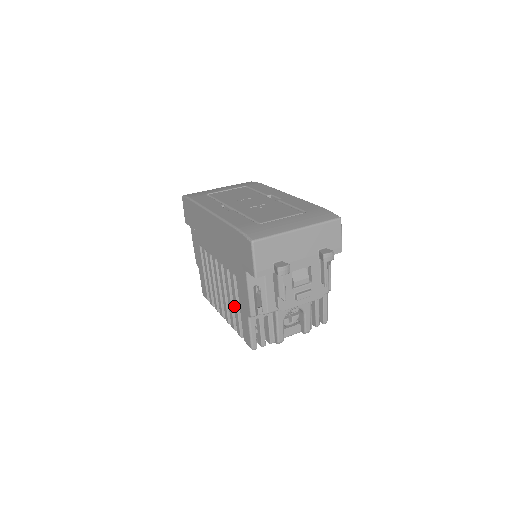
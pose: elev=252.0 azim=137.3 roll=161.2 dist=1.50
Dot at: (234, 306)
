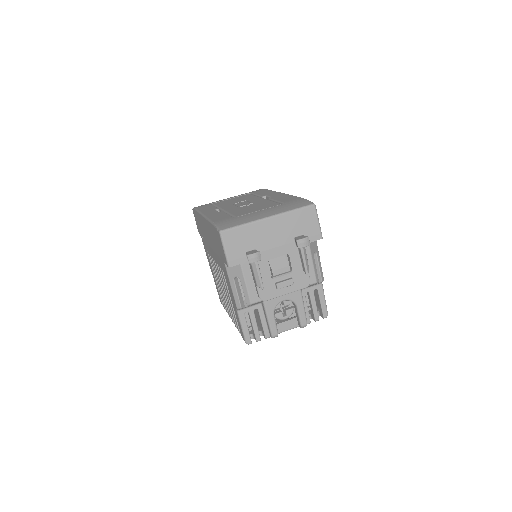
Dot at: (230, 303)
